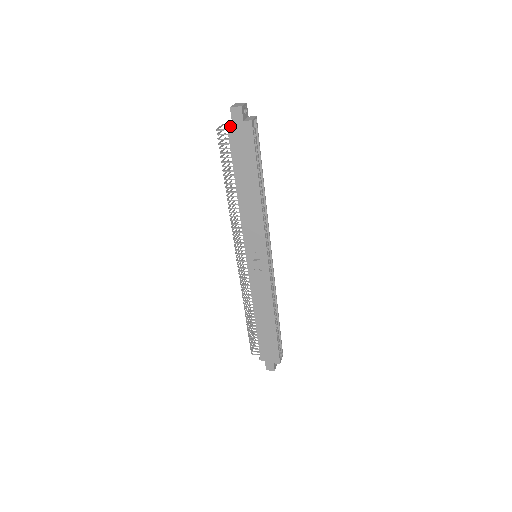
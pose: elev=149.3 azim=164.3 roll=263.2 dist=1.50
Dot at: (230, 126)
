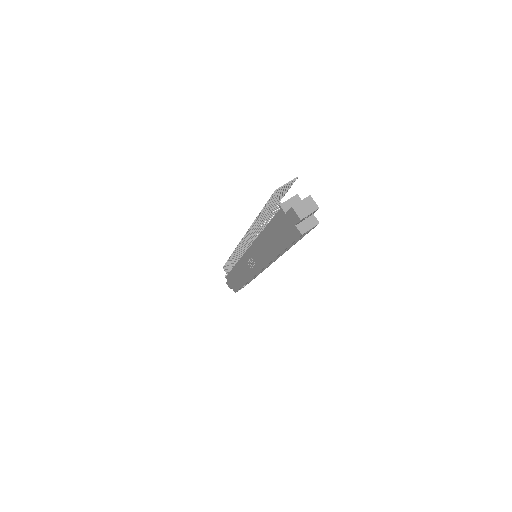
Dot at: (283, 211)
